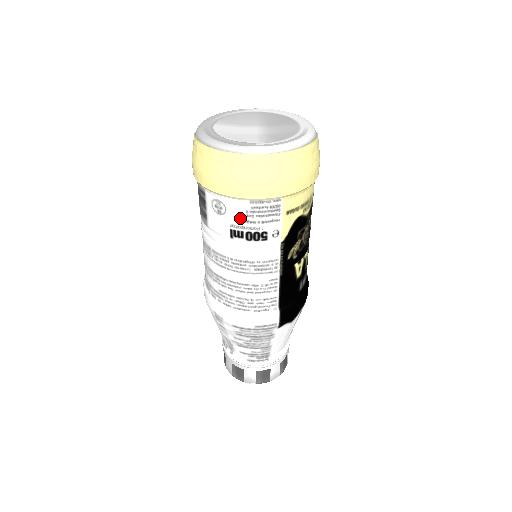
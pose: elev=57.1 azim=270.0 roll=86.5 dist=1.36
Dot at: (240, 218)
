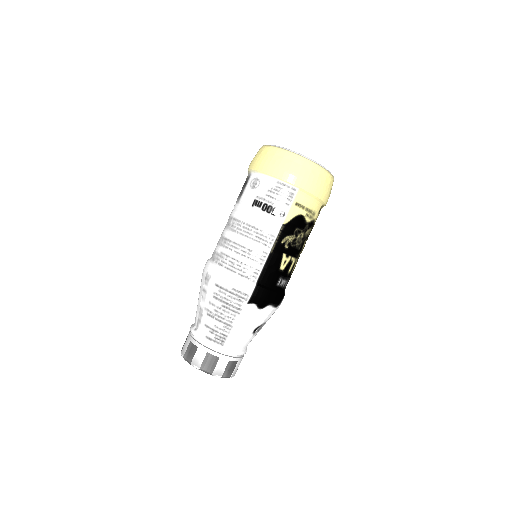
Dot at: (265, 192)
